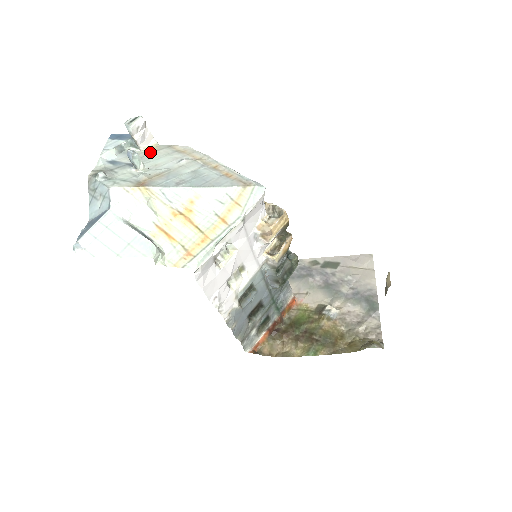
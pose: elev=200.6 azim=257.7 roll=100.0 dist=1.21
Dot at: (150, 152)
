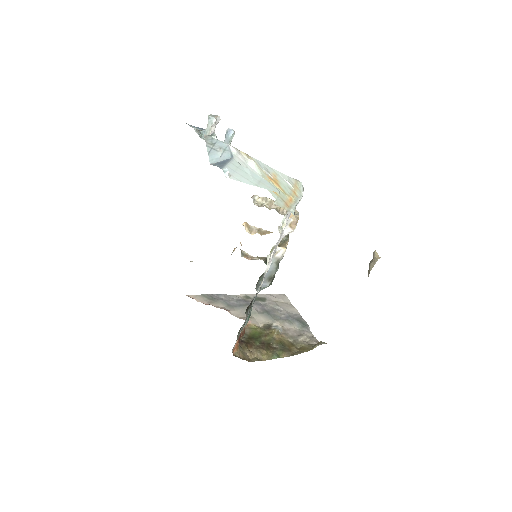
Dot at: occluded
